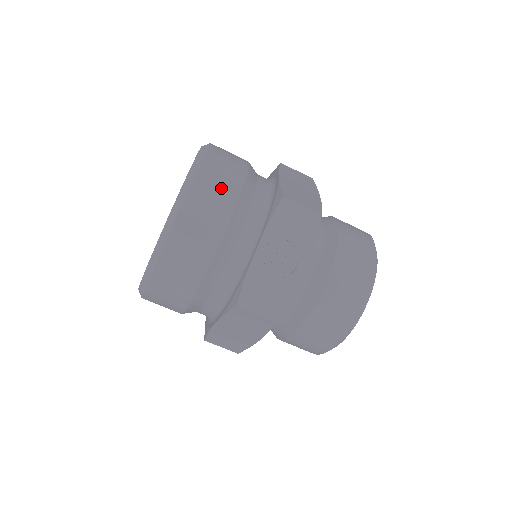
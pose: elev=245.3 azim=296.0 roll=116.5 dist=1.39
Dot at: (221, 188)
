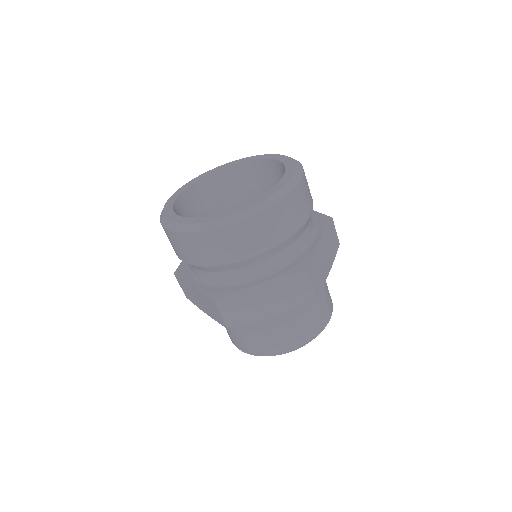
Dot at: occluded
